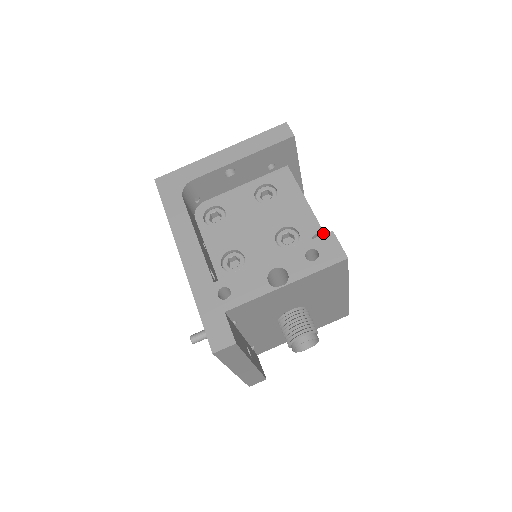
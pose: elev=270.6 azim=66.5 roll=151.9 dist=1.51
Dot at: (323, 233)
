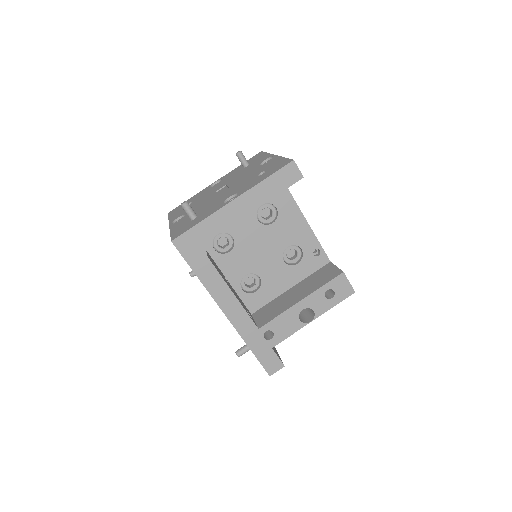
Dot at: (321, 247)
